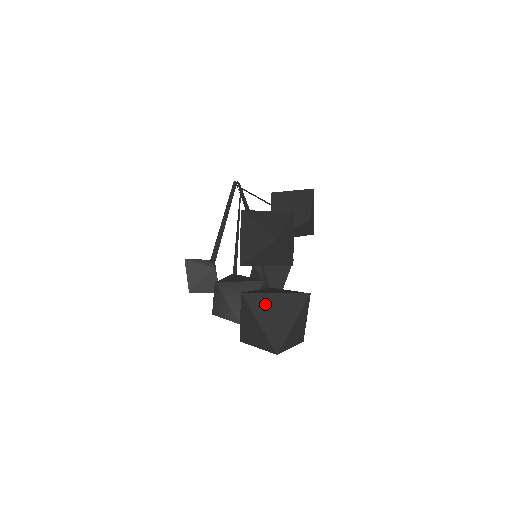
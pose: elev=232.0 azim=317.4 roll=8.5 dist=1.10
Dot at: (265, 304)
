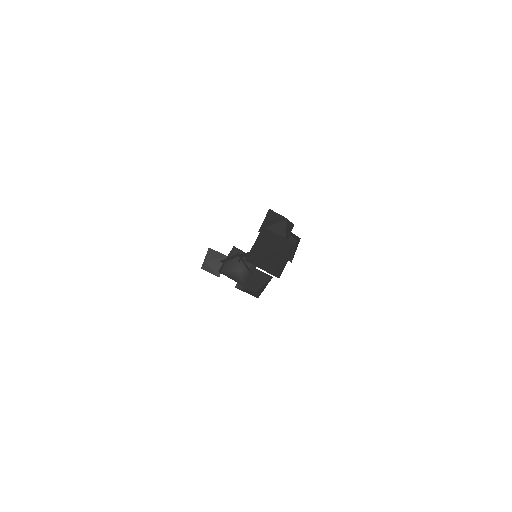
Dot at: (273, 236)
